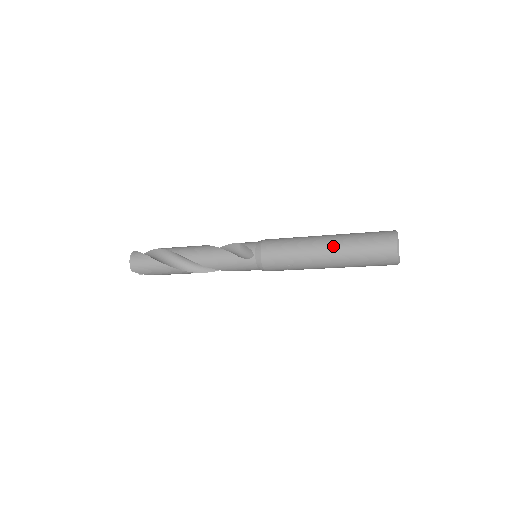
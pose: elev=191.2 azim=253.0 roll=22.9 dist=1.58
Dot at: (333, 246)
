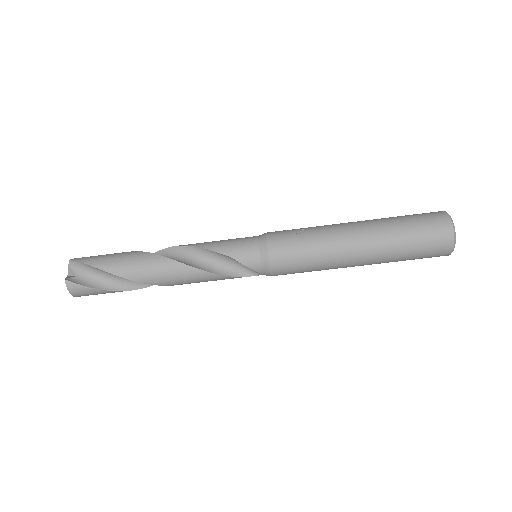
Dot at: occluded
